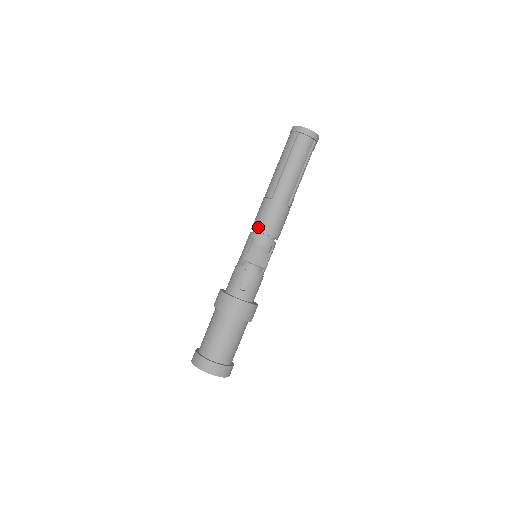
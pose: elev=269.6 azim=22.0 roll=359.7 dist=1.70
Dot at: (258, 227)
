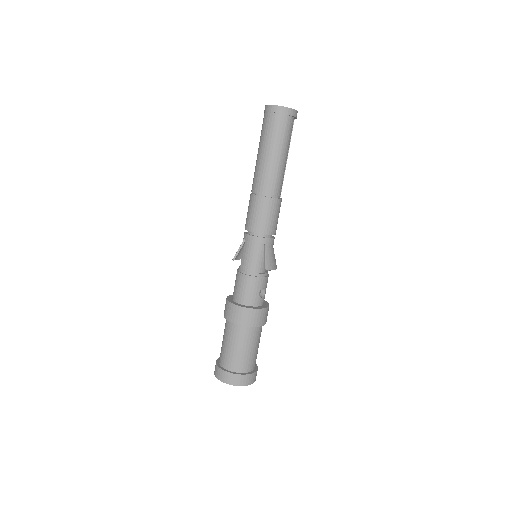
Dot at: (266, 230)
